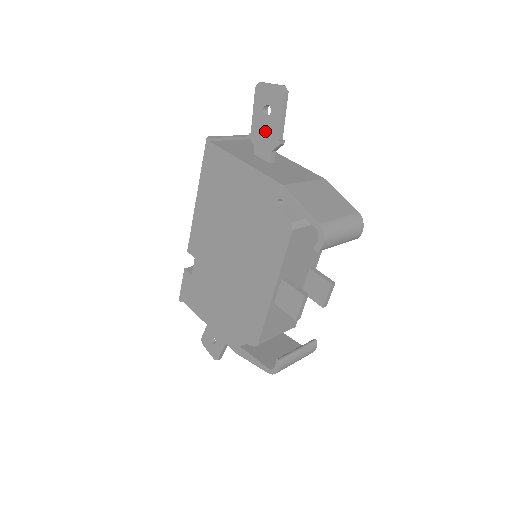
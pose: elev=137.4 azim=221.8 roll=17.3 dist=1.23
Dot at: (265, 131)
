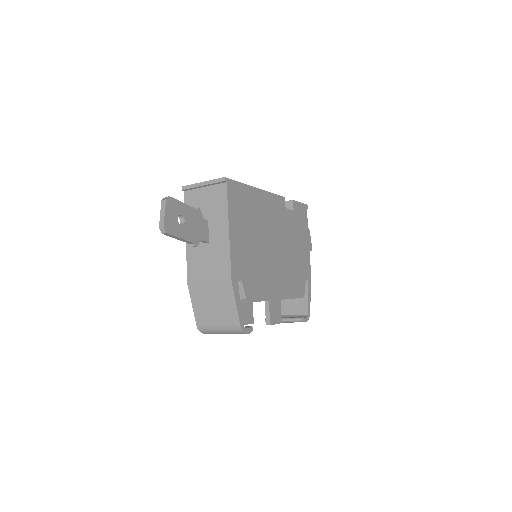
Dot at: occluded
